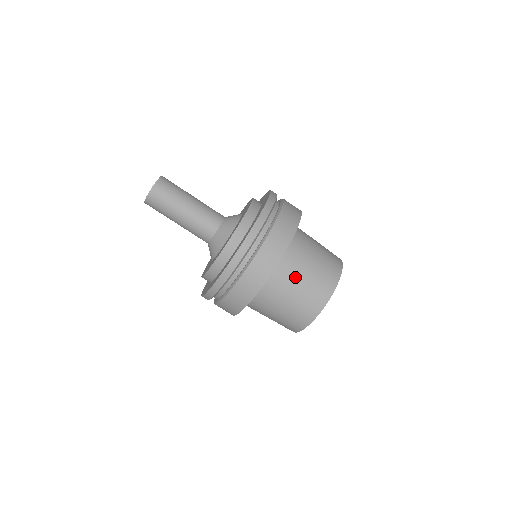
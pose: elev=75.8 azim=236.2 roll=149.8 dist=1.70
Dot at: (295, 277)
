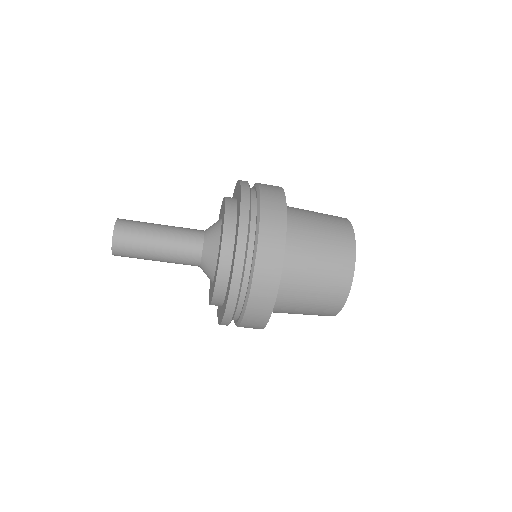
Dot at: (309, 255)
